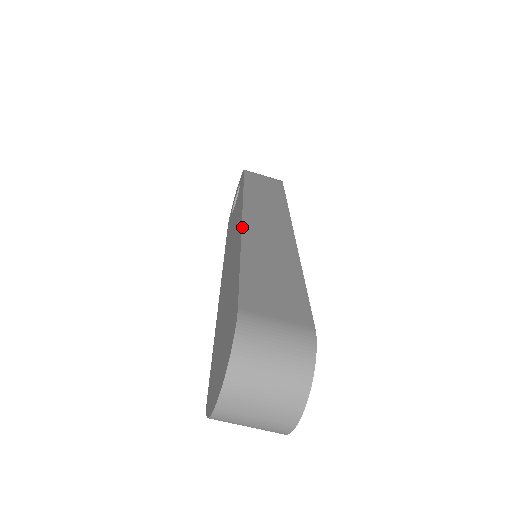
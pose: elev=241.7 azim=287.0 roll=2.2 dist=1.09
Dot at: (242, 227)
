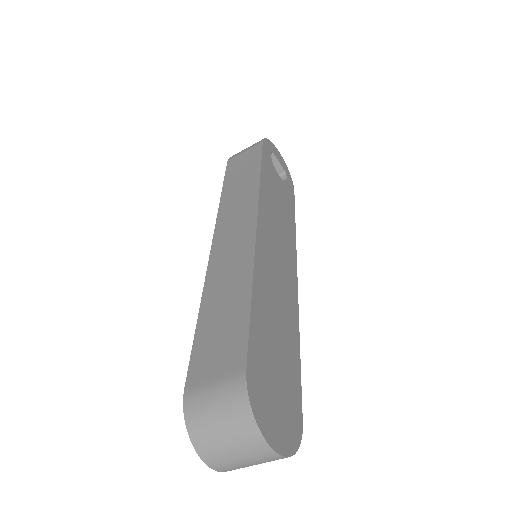
Dot at: (208, 262)
